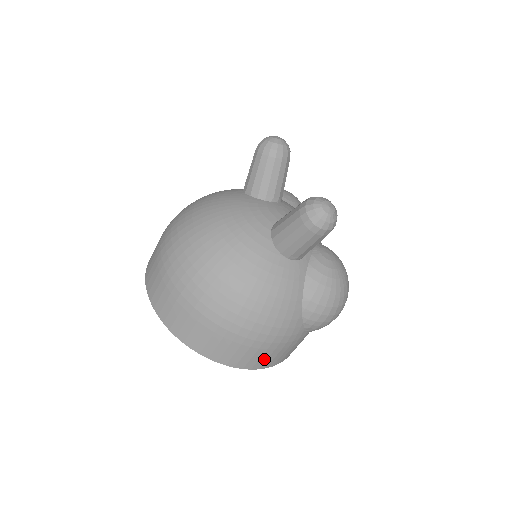
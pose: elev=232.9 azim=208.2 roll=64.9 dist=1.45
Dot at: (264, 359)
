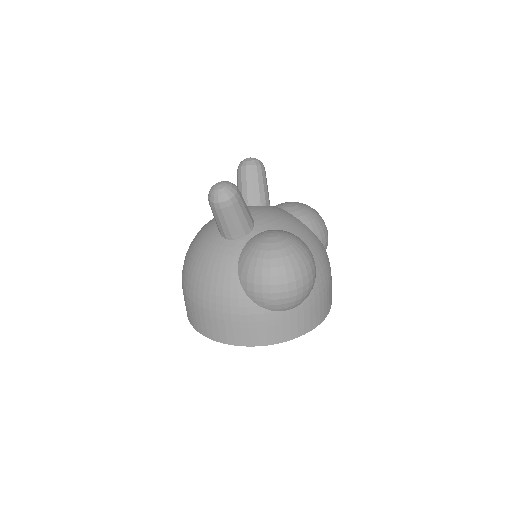
Dot at: (231, 333)
